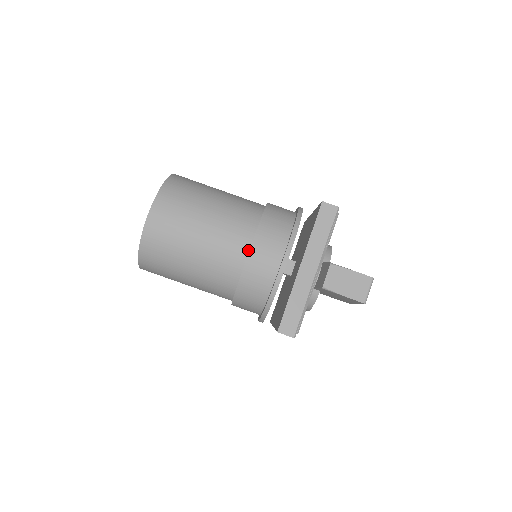
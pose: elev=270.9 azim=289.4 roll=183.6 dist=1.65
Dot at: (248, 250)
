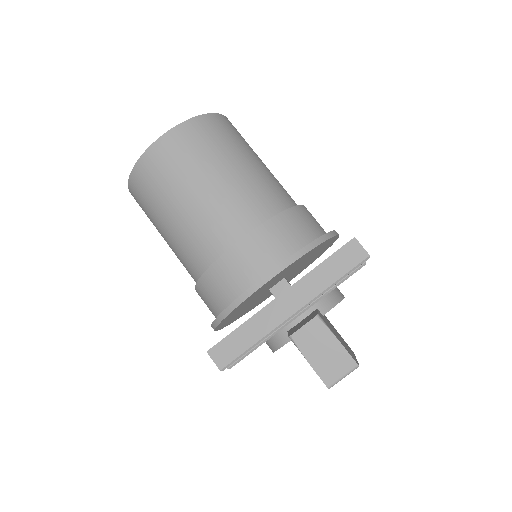
Dot at: (237, 241)
